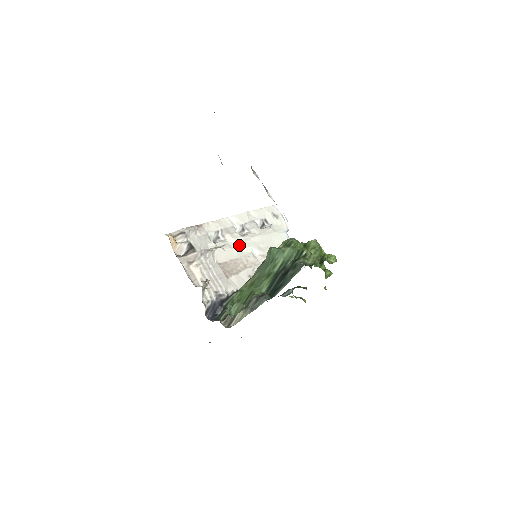
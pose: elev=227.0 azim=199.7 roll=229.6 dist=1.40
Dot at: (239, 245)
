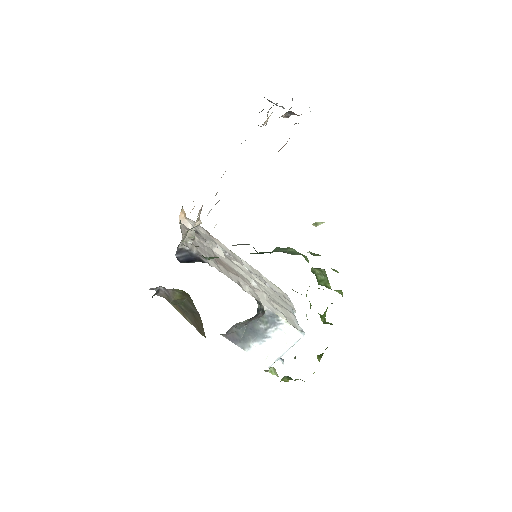
Dot at: (241, 269)
